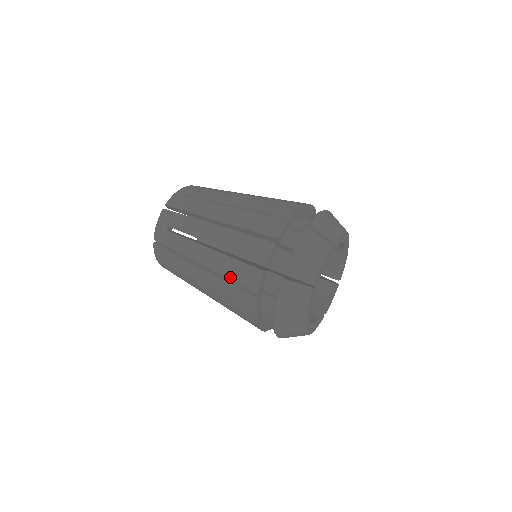
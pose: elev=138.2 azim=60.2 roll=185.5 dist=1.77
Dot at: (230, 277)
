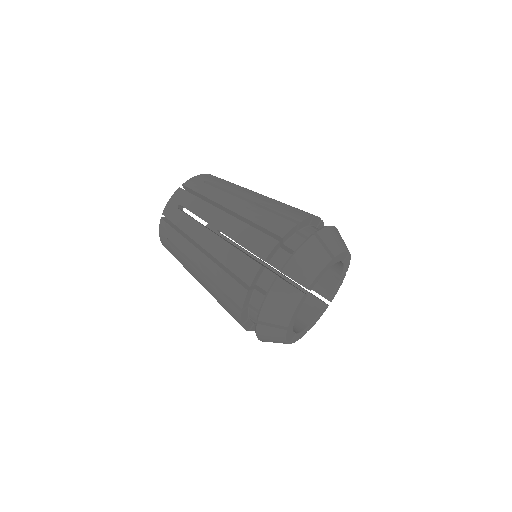
Dot at: (227, 265)
